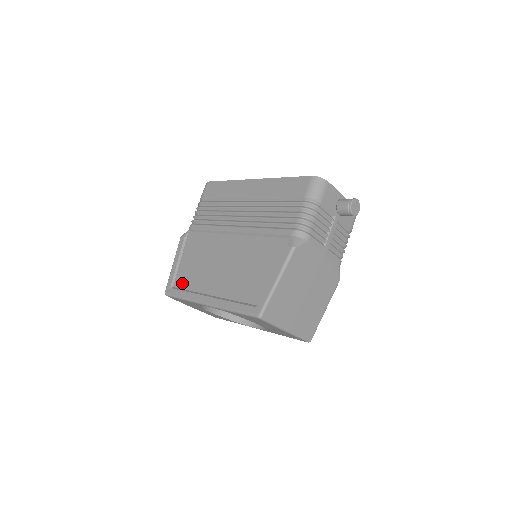
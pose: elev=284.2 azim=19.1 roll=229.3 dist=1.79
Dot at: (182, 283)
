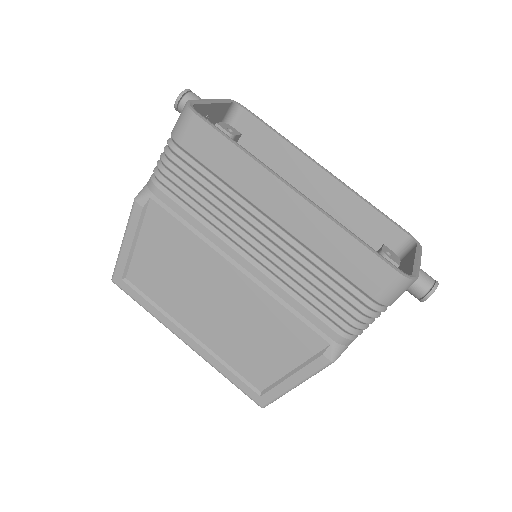
Dot at: (142, 284)
